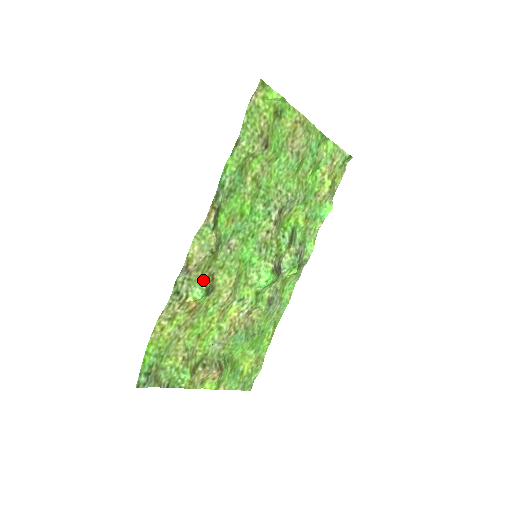
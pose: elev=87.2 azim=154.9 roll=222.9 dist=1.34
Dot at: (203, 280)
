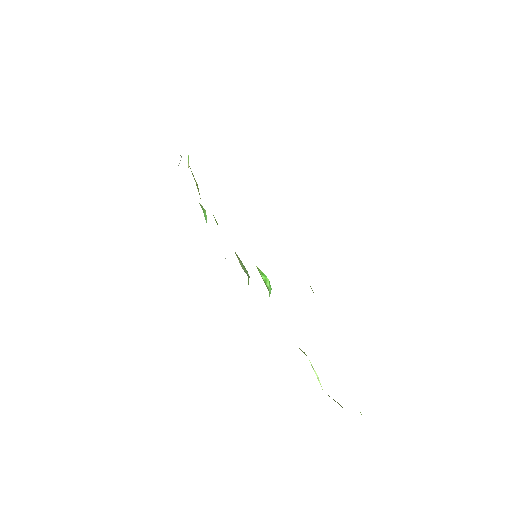
Dot at: occluded
